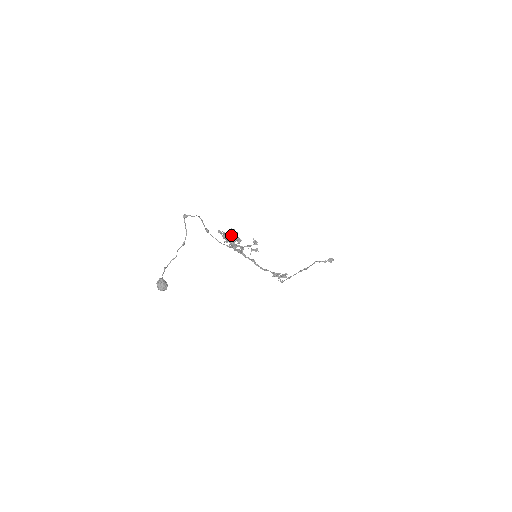
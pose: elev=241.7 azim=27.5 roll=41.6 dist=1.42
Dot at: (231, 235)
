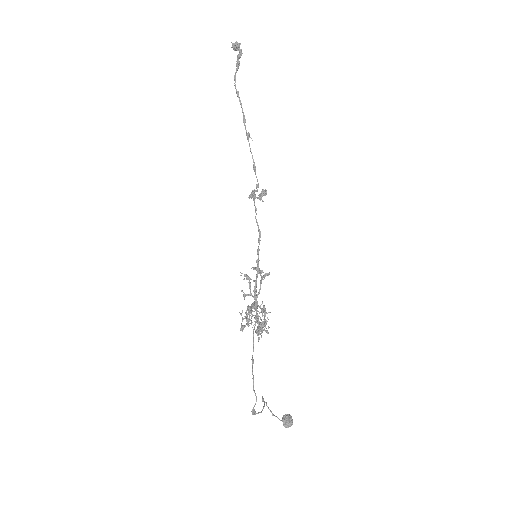
Dot at: (267, 333)
